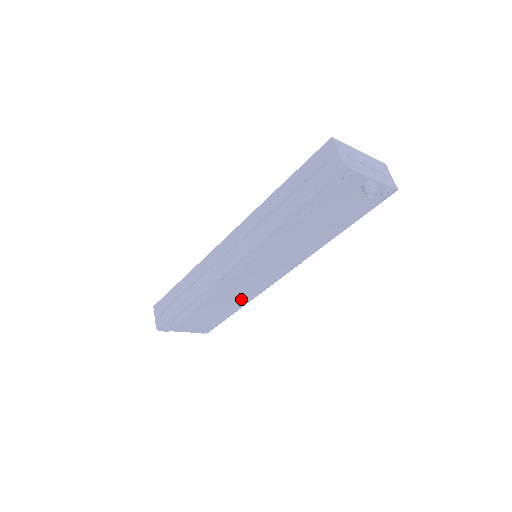
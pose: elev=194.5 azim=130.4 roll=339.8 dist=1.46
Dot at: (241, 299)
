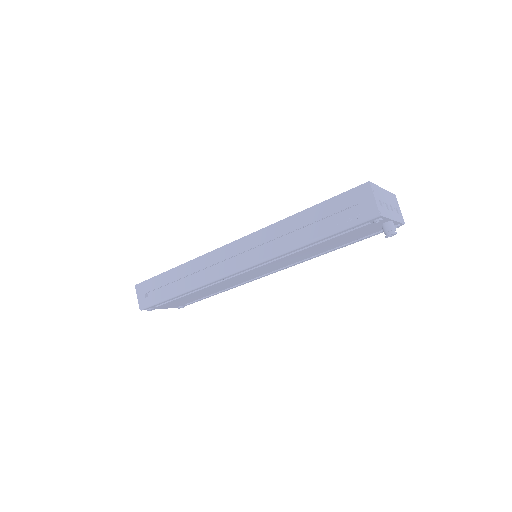
Dot at: (229, 287)
